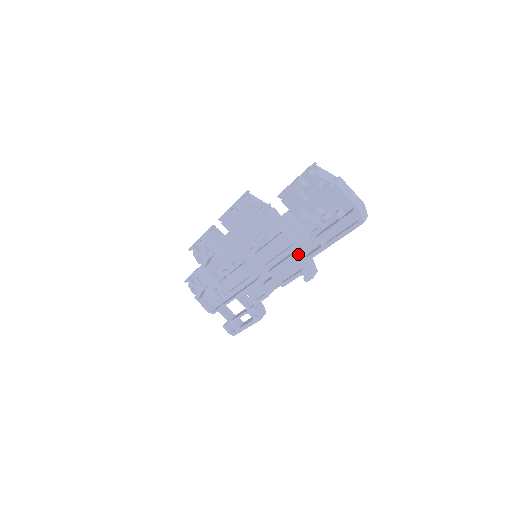
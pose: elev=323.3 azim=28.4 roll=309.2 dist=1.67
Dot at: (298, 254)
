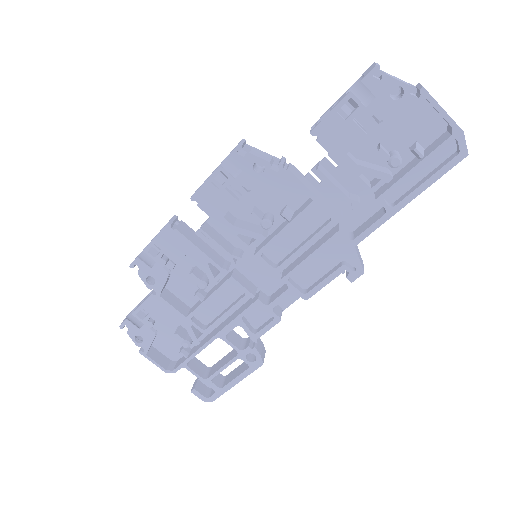
Dot at: (341, 235)
